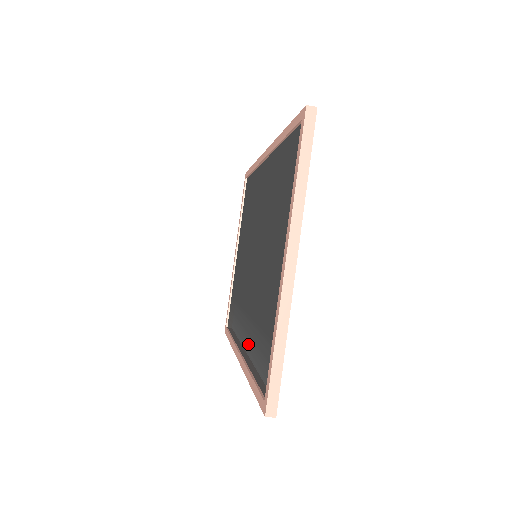
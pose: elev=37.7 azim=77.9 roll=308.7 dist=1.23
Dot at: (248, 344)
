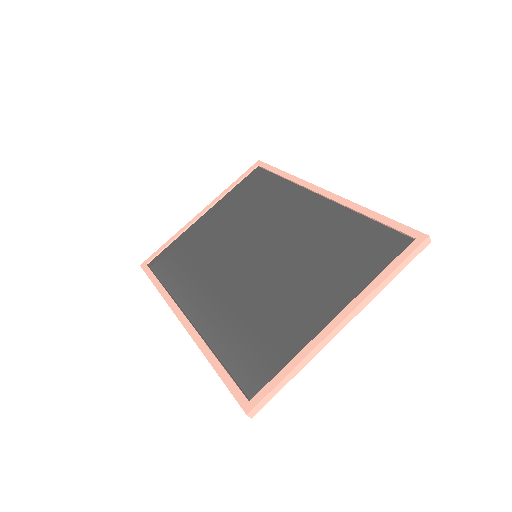
Dot at: (212, 323)
